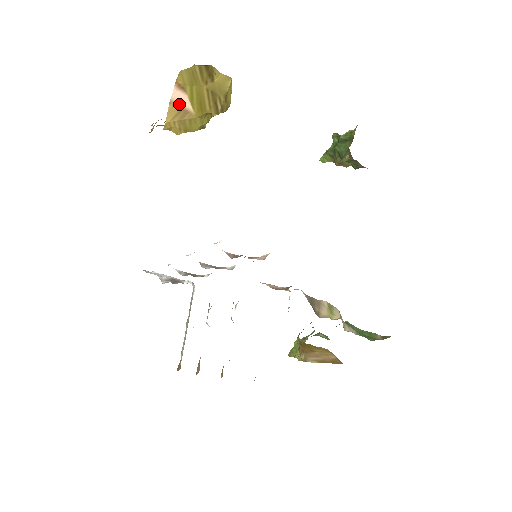
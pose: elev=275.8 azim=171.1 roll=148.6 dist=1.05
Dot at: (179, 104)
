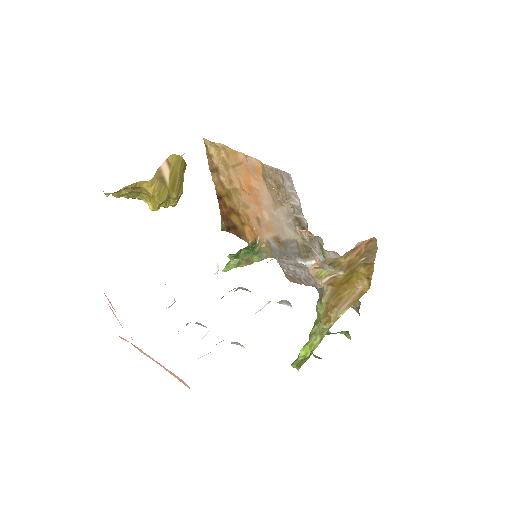
Dot at: (163, 173)
